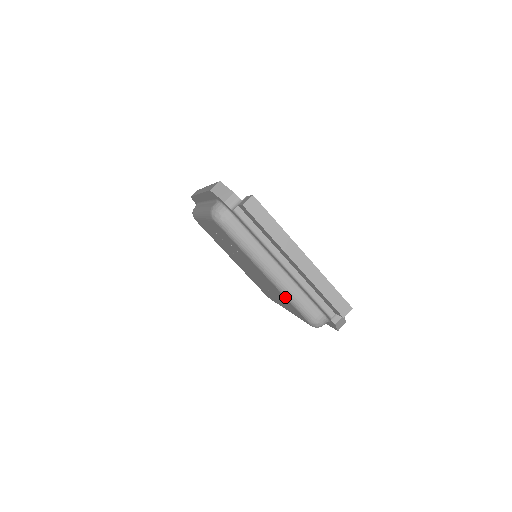
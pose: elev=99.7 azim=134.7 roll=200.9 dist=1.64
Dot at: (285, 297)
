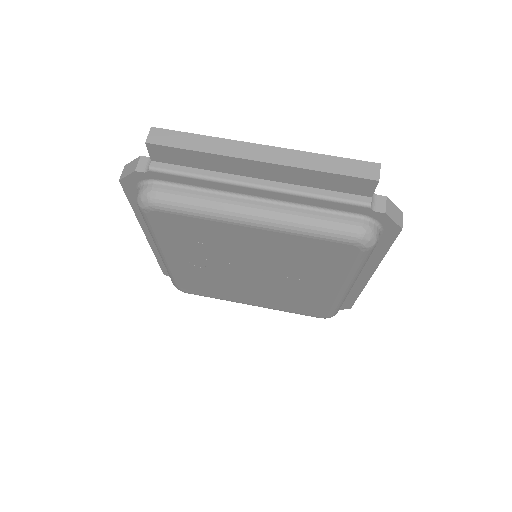
Dot at: (298, 234)
